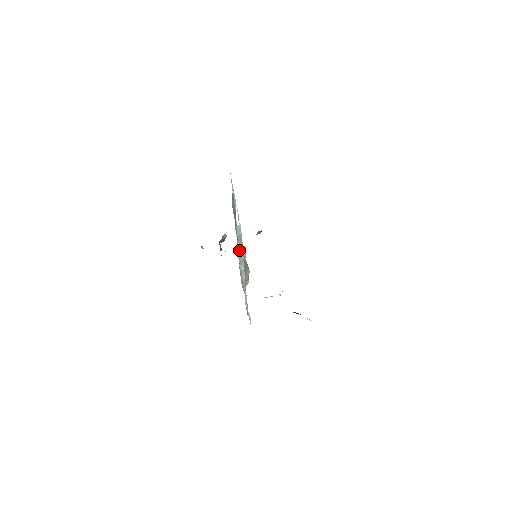
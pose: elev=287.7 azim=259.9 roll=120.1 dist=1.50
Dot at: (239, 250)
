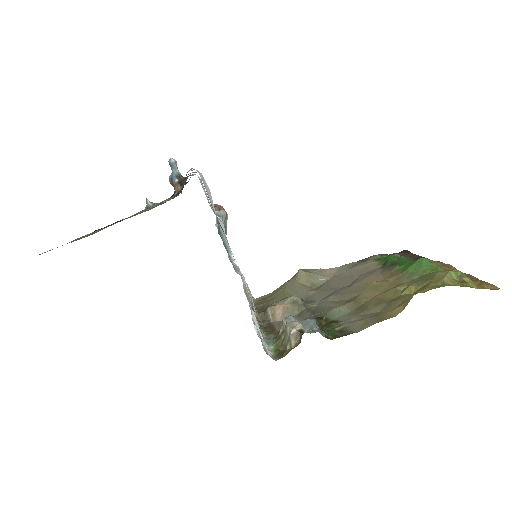
Dot at: occluded
